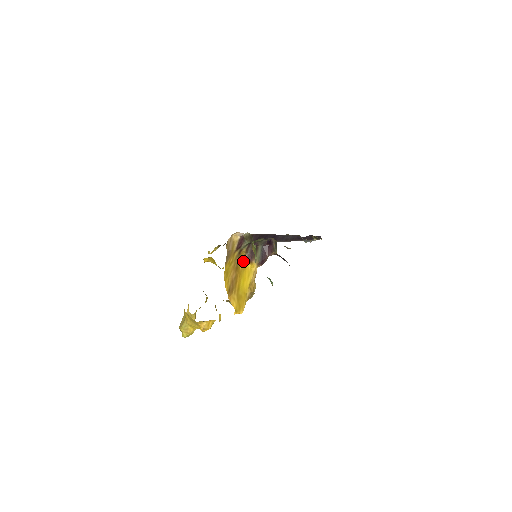
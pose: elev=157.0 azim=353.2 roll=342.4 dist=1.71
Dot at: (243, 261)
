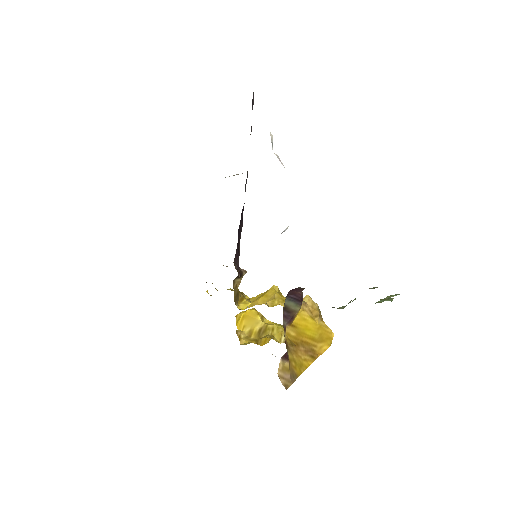
Dot at: (289, 329)
